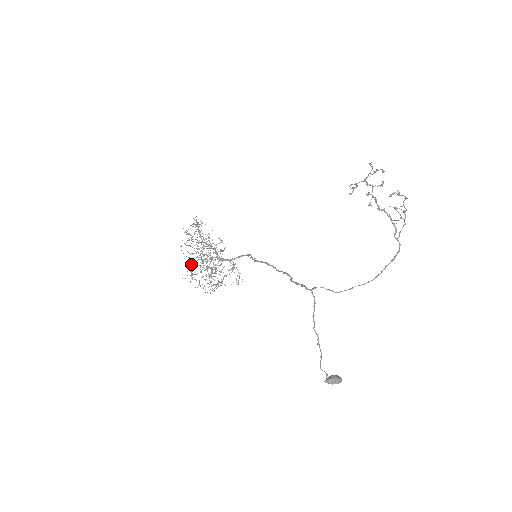
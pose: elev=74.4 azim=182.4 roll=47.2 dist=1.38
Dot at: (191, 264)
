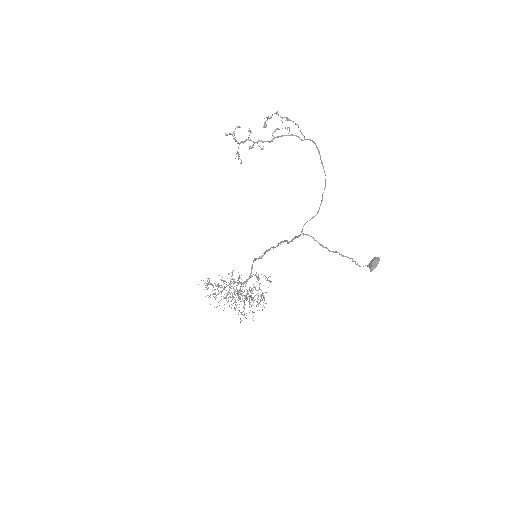
Dot at: (234, 309)
